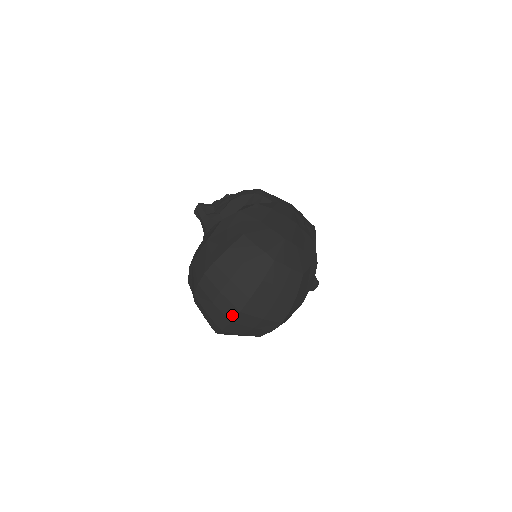
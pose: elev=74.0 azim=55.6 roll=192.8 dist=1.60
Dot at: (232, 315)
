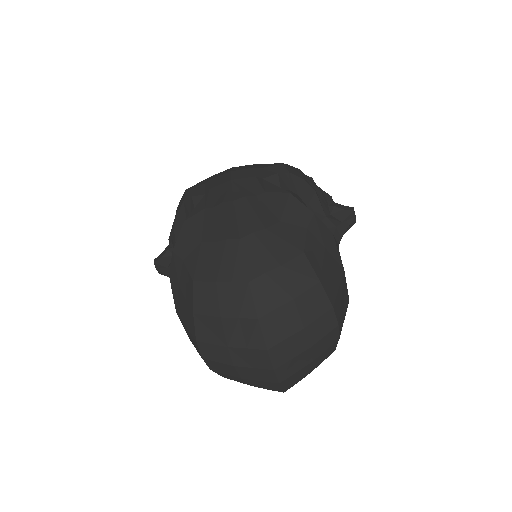
Dot at: (271, 378)
